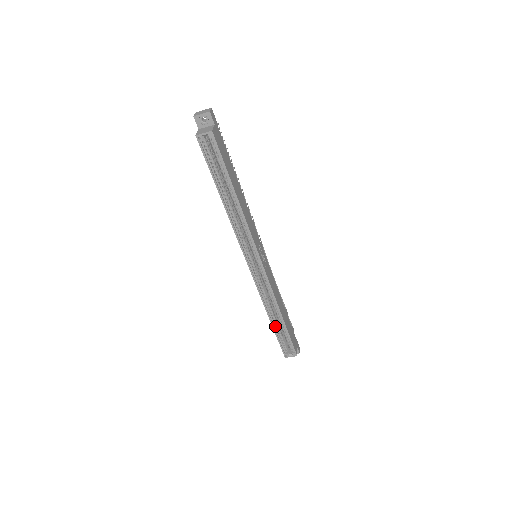
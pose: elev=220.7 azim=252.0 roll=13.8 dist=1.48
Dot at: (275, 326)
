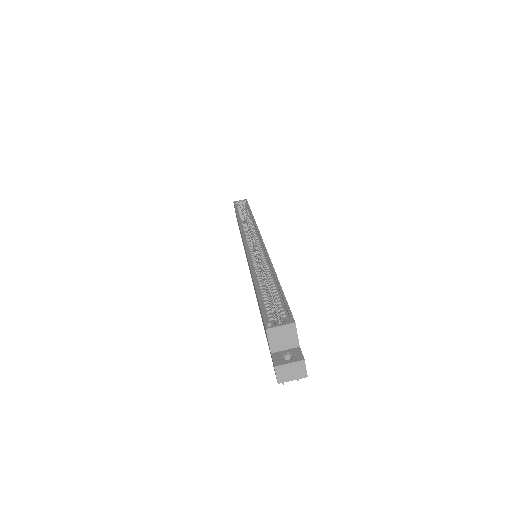
Dot at: (260, 289)
